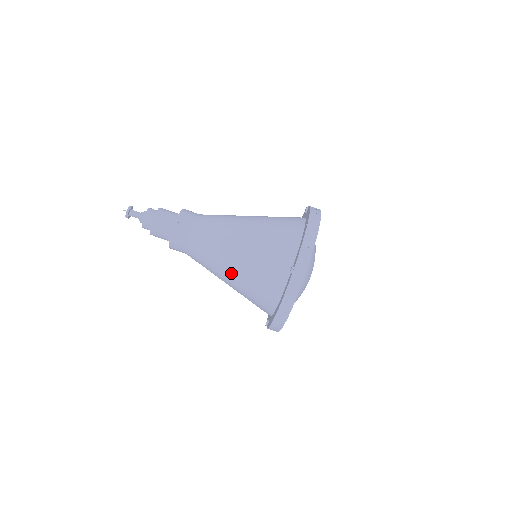
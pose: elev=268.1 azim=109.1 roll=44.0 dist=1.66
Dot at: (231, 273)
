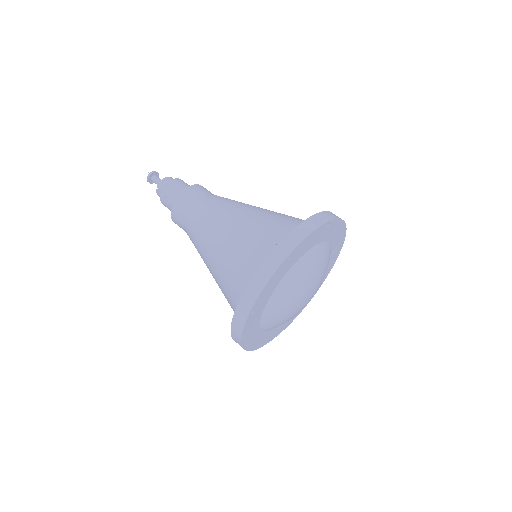
Dot at: (215, 250)
